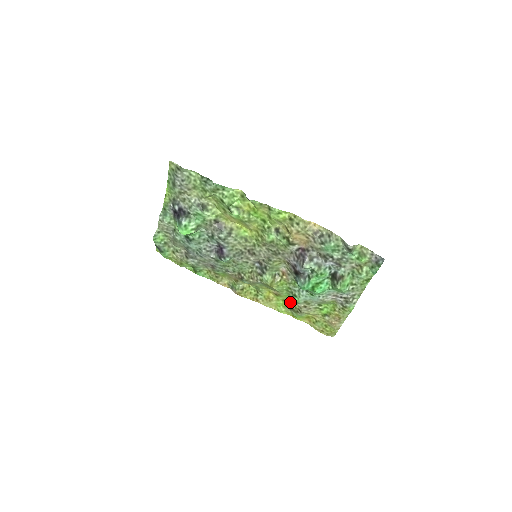
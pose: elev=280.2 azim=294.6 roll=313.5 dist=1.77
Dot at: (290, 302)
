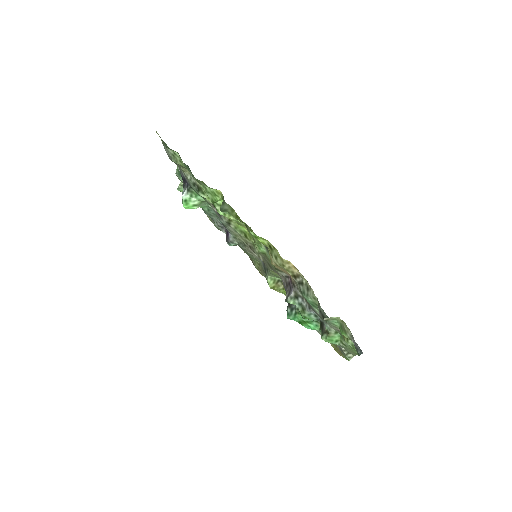
Dot at: occluded
